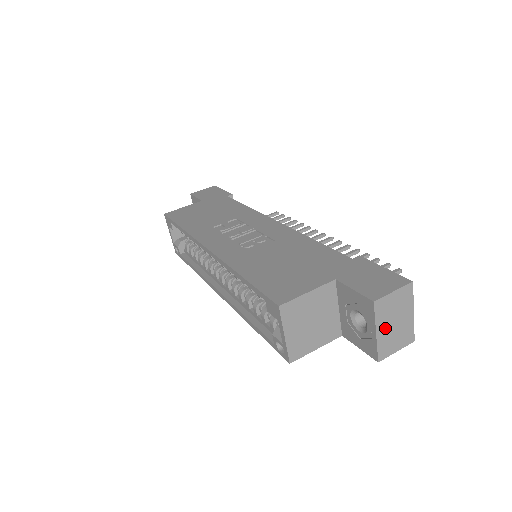
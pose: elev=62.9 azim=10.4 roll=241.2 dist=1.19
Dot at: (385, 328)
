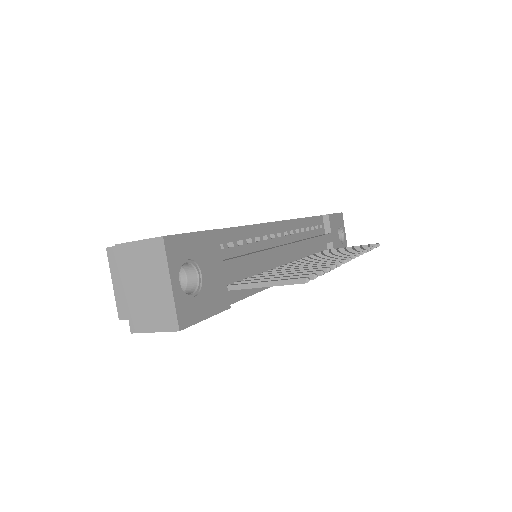
Dot at: (134, 288)
